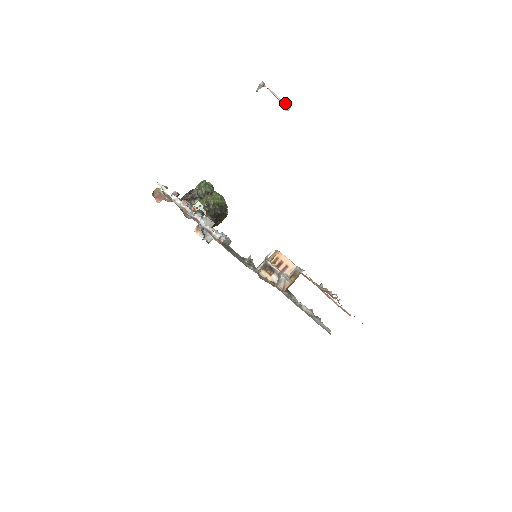
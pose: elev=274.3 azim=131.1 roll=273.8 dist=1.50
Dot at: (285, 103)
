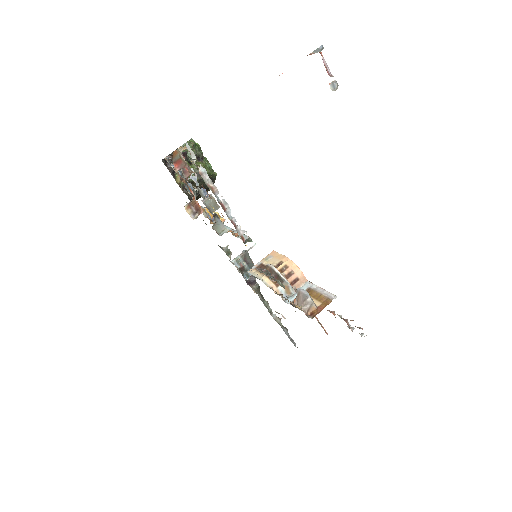
Dot at: (334, 81)
